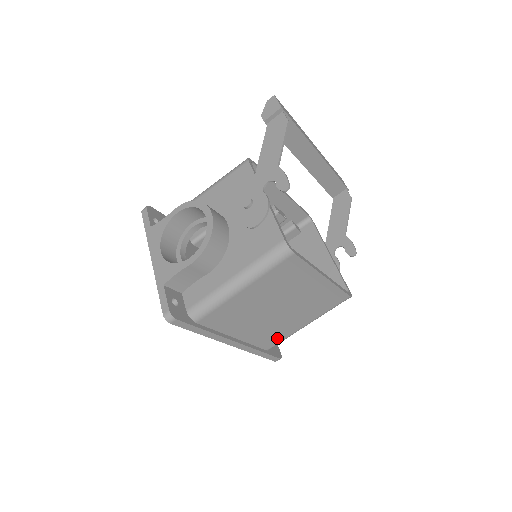
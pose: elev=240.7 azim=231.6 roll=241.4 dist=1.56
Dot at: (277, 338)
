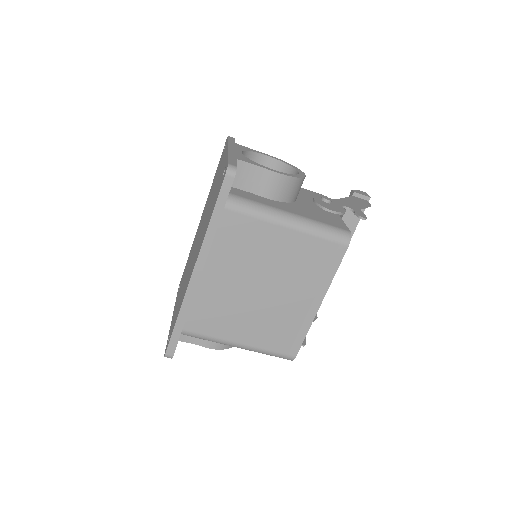
Dot at: (208, 326)
